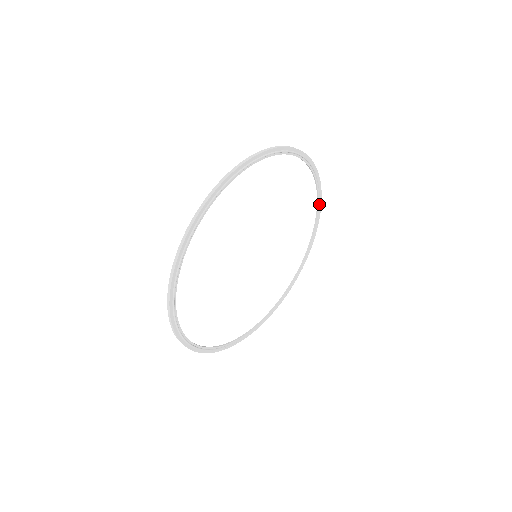
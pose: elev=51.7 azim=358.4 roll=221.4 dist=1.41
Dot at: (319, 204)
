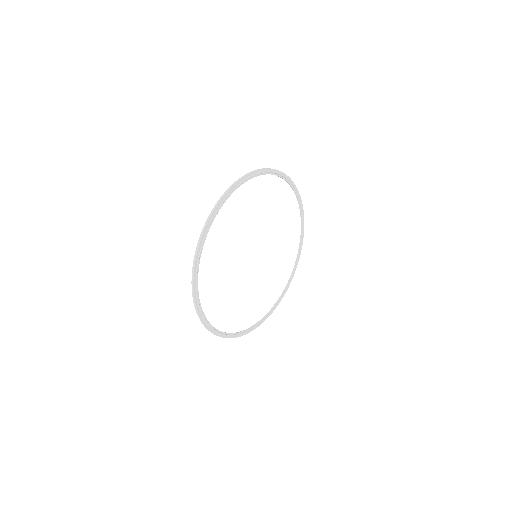
Dot at: (296, 264)
